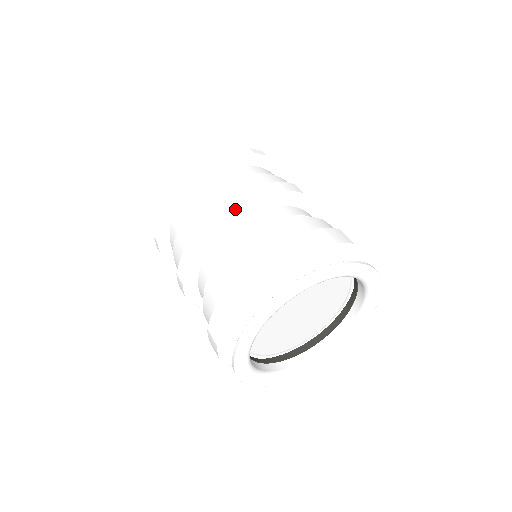
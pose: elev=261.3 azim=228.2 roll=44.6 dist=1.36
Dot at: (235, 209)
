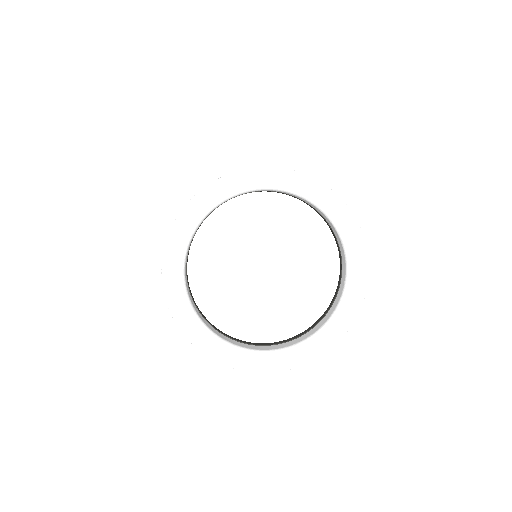
Dot at: occluded
